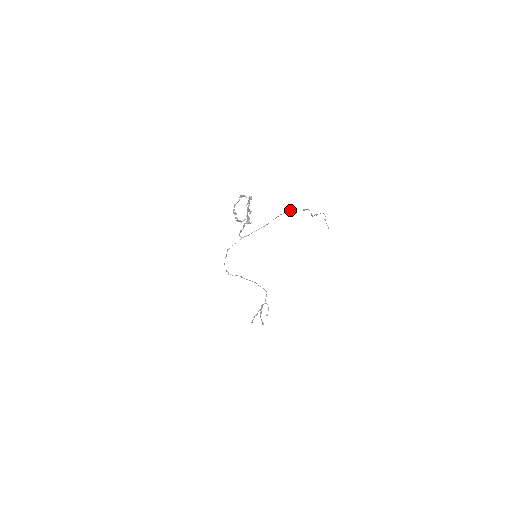
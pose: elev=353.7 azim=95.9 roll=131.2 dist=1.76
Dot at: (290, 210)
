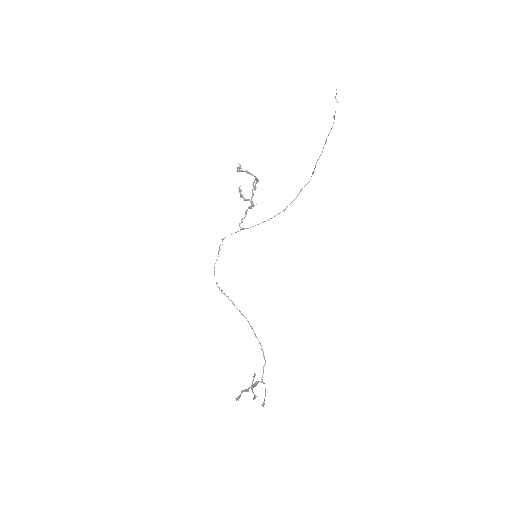
Dot at: (299, 192)
